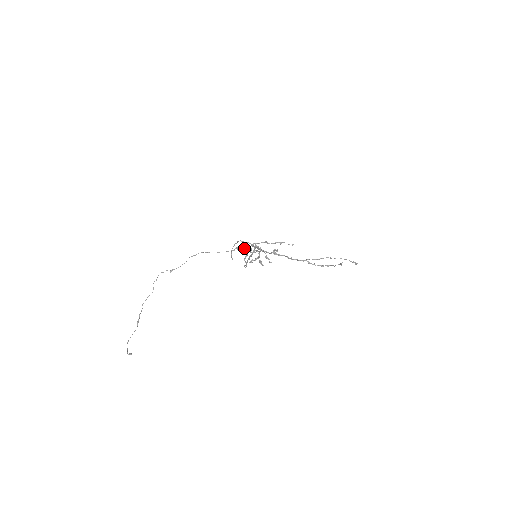
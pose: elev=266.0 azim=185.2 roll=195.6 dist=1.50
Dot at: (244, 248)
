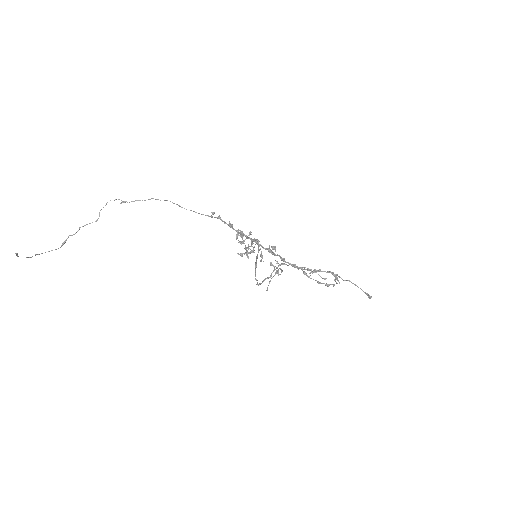
Dot at: (244, 240)
